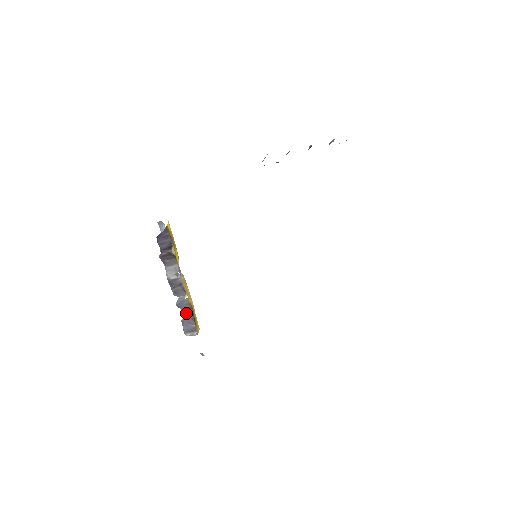
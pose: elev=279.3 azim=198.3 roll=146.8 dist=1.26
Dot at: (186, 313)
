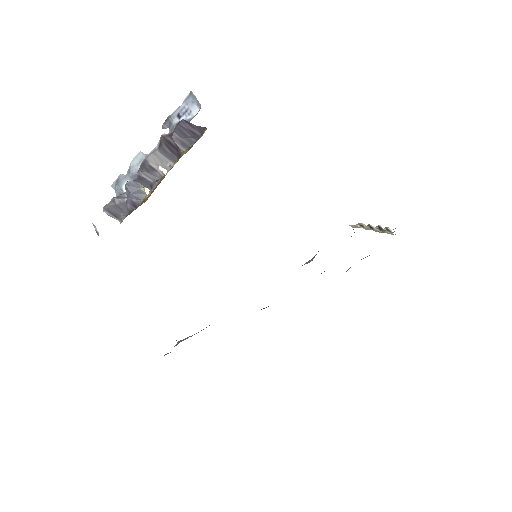
Dot at: (128, 200)
